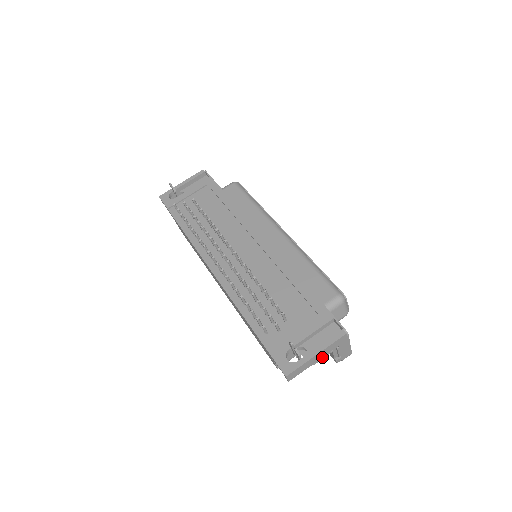
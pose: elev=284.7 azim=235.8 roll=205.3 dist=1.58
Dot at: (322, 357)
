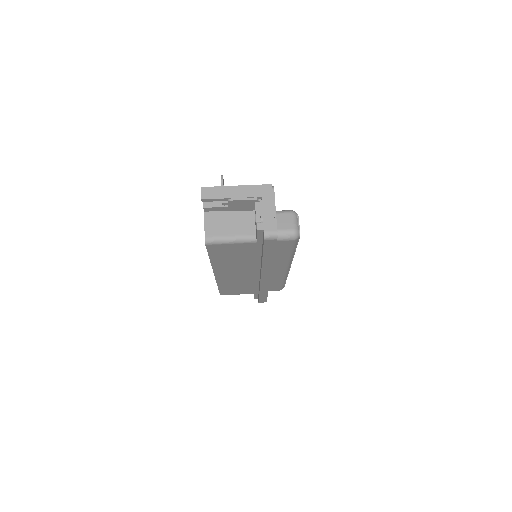
Dot at: (242, 198)
